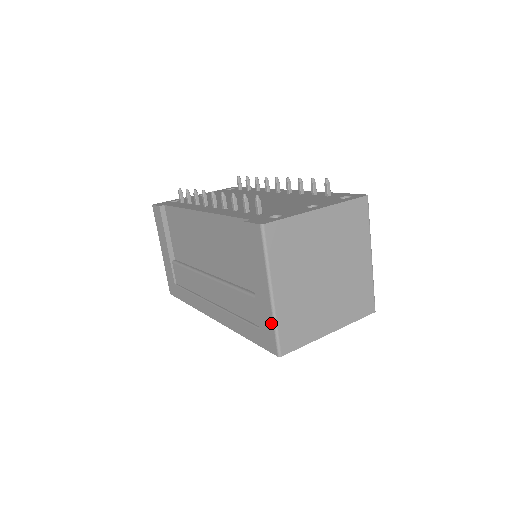
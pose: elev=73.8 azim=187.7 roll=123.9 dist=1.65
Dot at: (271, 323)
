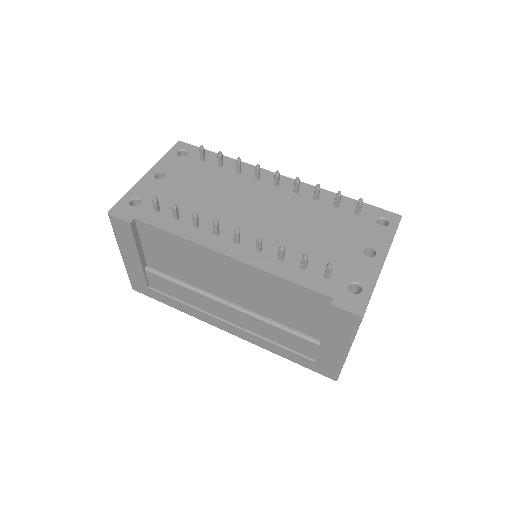
Dot at: (337, 365)
